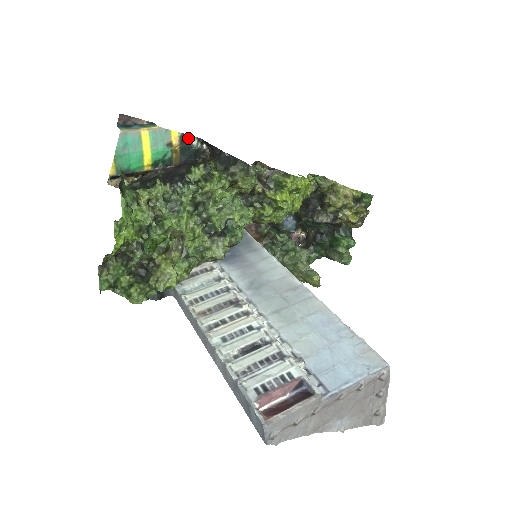
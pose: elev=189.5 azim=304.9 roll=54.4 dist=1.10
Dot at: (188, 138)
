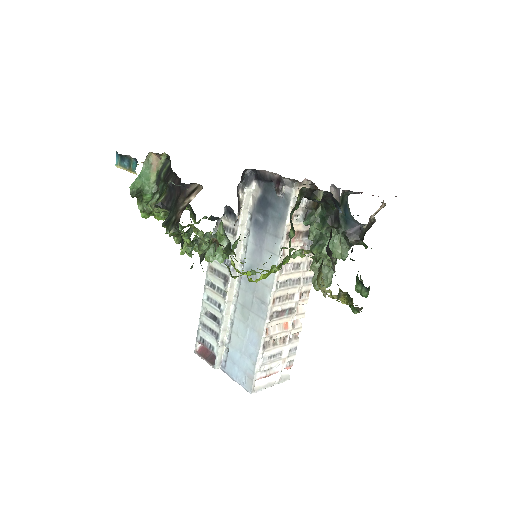
Dot at: occluded
